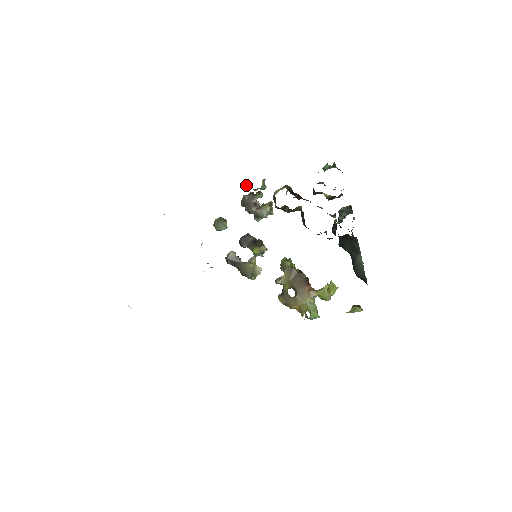
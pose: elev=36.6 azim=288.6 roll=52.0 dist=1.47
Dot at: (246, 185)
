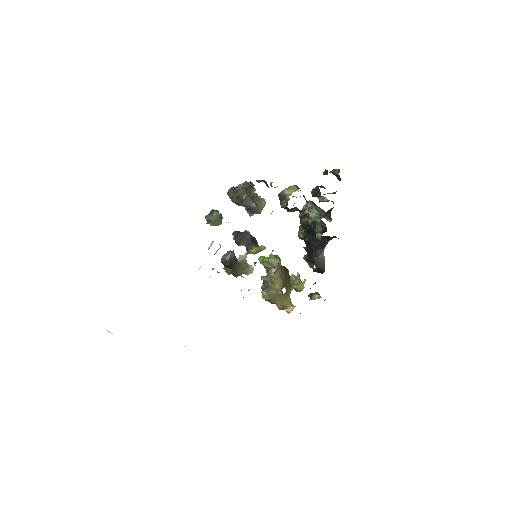
Dot at: (262, 181)
